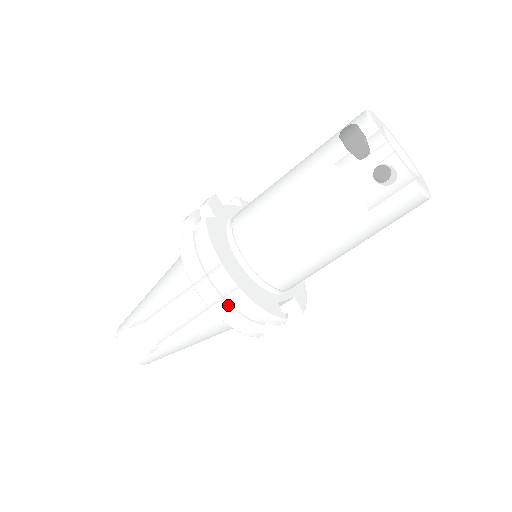
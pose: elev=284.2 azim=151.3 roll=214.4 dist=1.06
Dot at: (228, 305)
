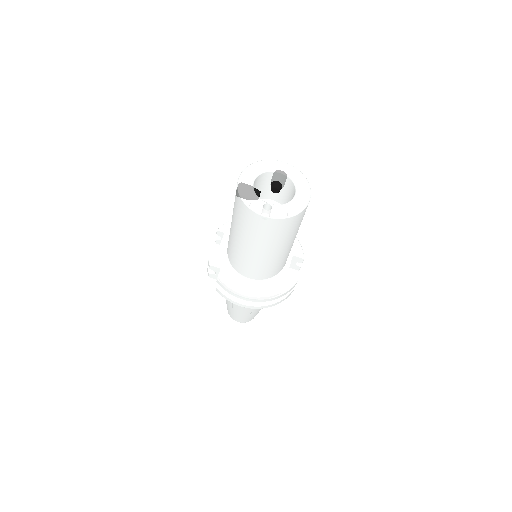
Dot at: (266, 301)
